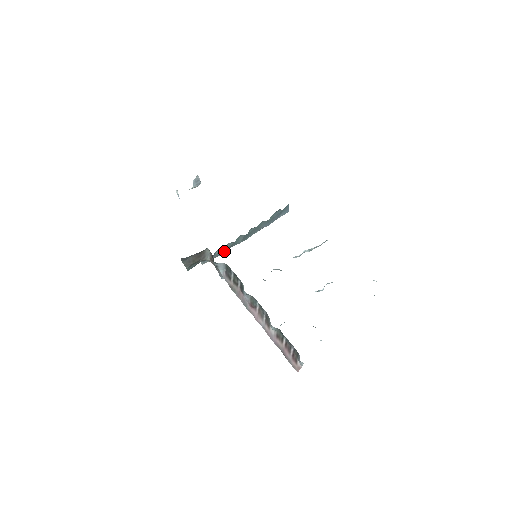
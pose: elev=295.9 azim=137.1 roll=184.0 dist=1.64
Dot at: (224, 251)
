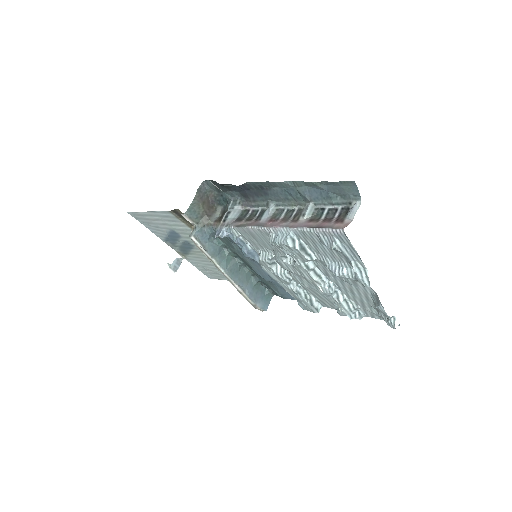
Dot at: (214, 253)
